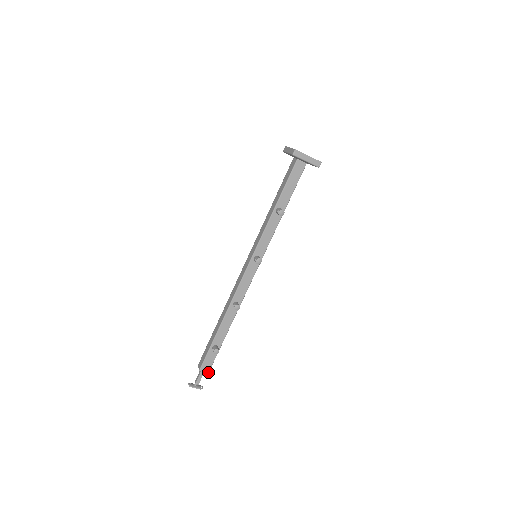
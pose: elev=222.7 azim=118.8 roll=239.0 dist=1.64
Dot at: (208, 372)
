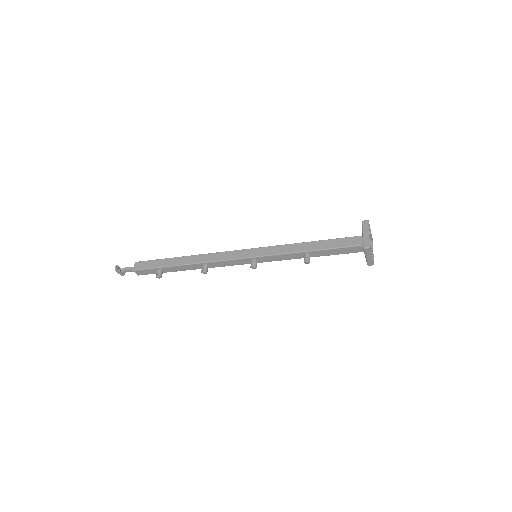
Dot at: occluded
